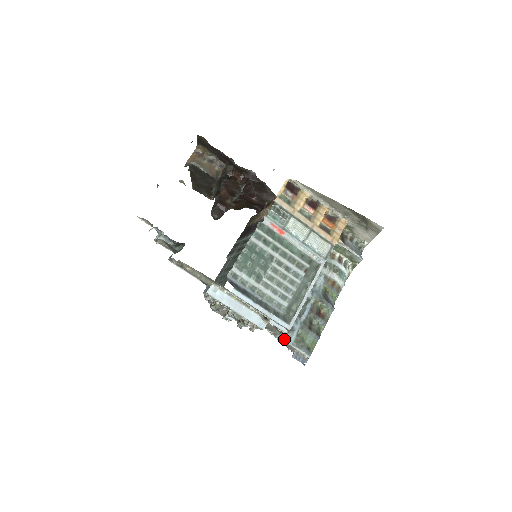
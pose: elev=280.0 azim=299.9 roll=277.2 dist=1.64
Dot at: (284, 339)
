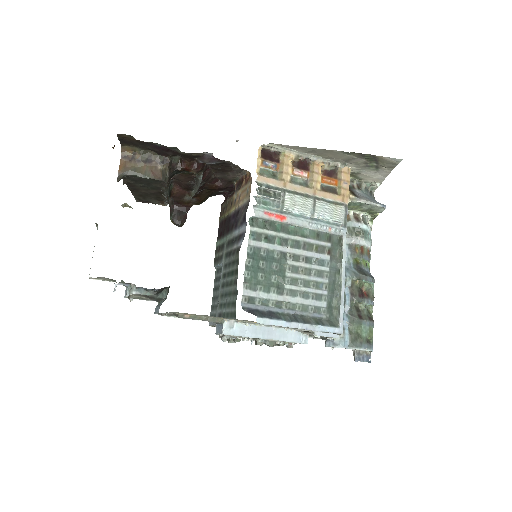
Dot at: (337, 344)
